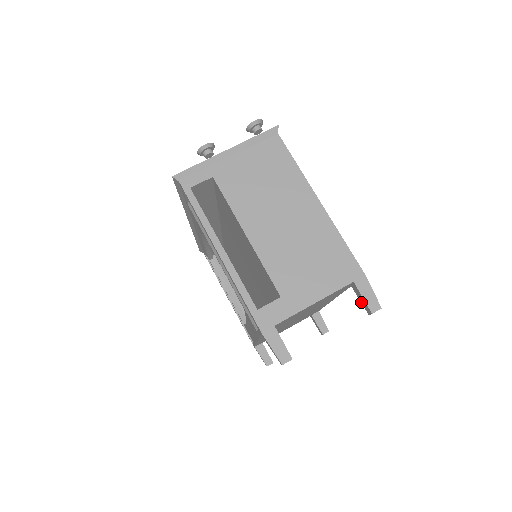
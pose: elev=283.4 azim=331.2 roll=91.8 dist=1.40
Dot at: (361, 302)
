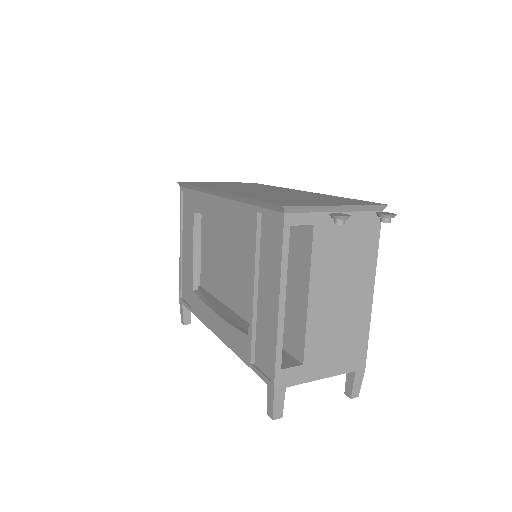
Dot at: (346, 383)
